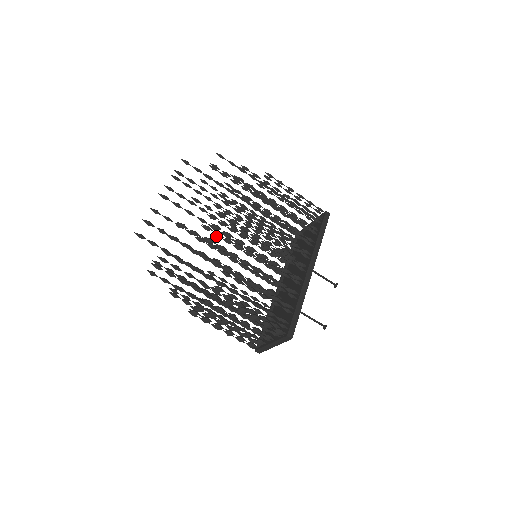
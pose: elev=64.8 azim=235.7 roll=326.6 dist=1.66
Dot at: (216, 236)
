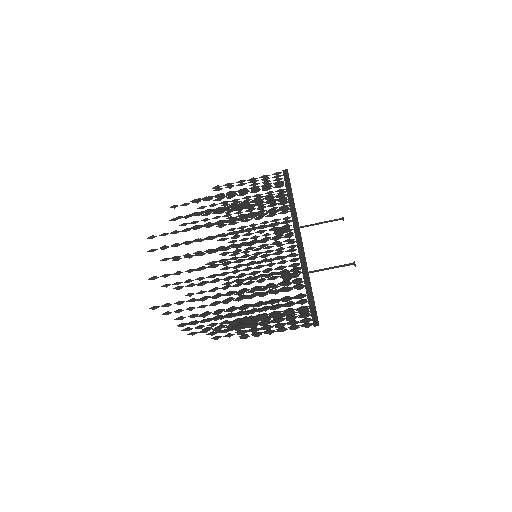
Dot at: occluded
